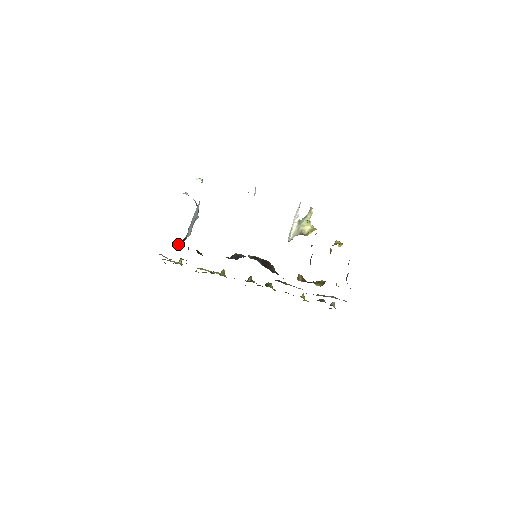
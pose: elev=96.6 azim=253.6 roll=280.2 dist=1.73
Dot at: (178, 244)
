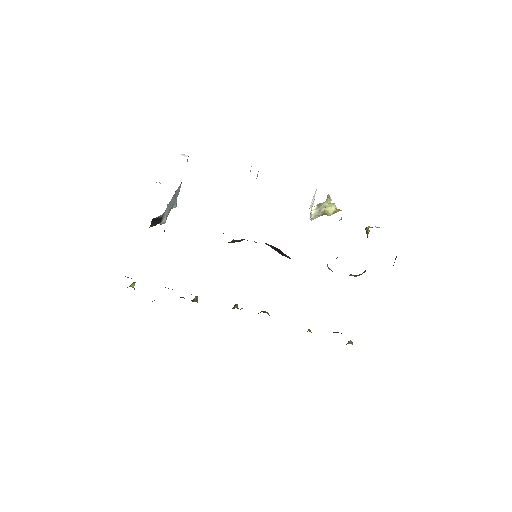
Dot at: (151, 222)
